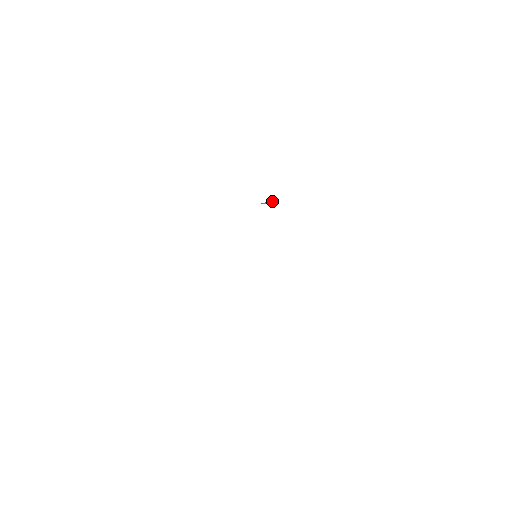
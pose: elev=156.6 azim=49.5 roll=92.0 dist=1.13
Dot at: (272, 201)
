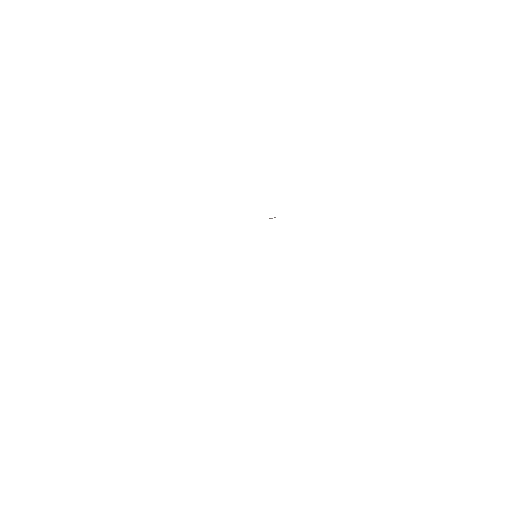
Dot at: occluded
